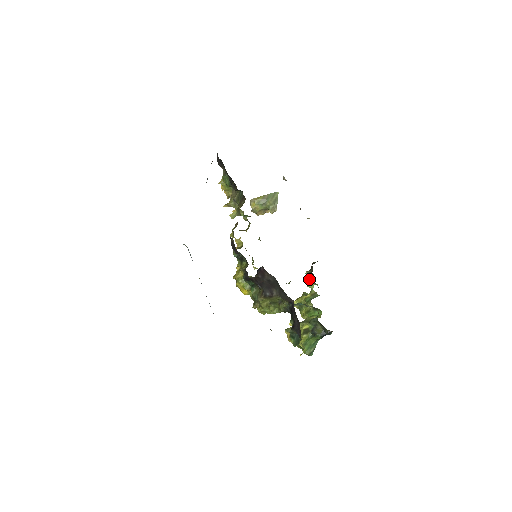
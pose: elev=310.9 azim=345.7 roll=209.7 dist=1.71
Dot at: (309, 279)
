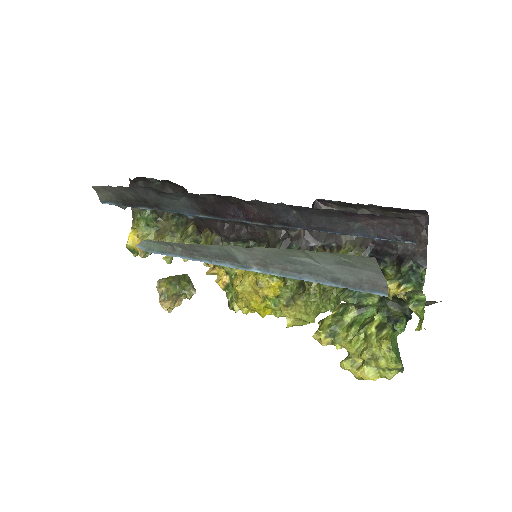
Dot at: occluded
